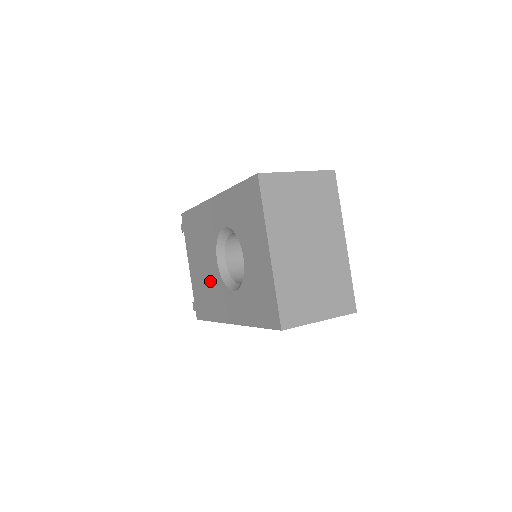
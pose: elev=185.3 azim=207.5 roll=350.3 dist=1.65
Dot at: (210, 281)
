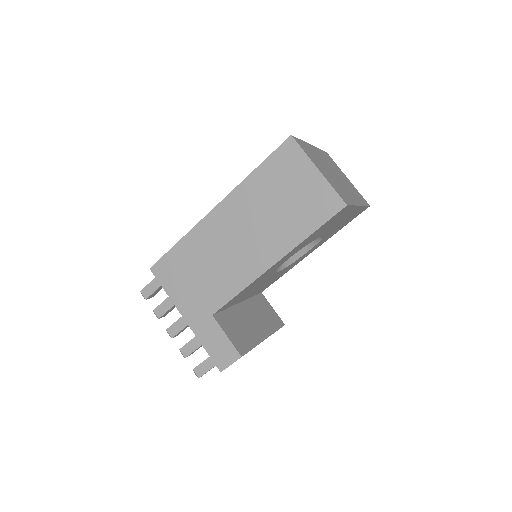
Dot at: occluded
